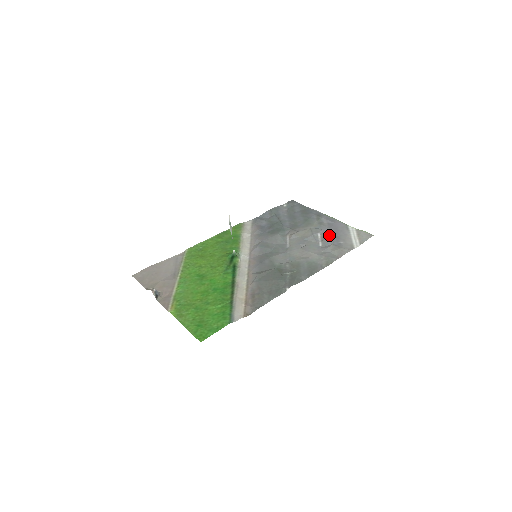
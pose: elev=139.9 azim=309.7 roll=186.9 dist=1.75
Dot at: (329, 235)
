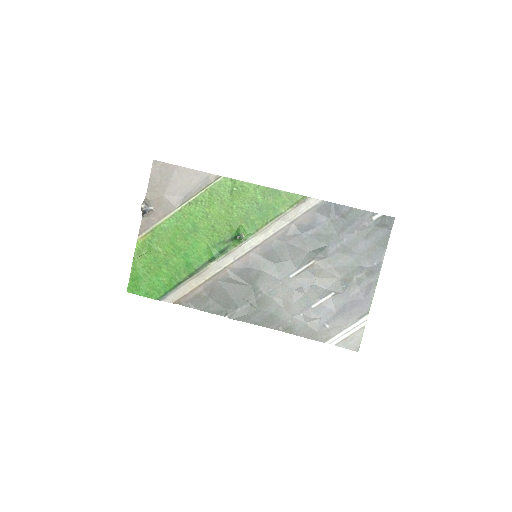
Dot at: (336, 306)
